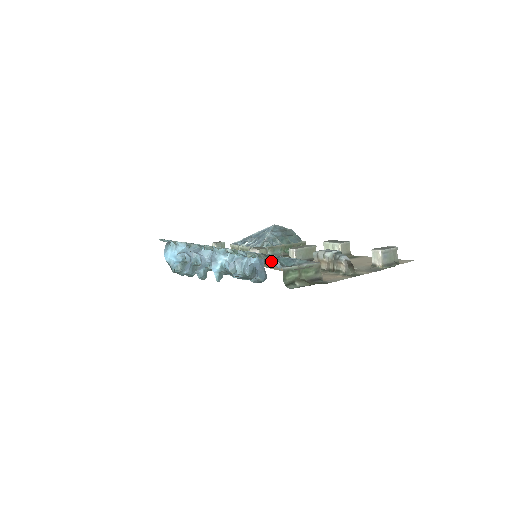
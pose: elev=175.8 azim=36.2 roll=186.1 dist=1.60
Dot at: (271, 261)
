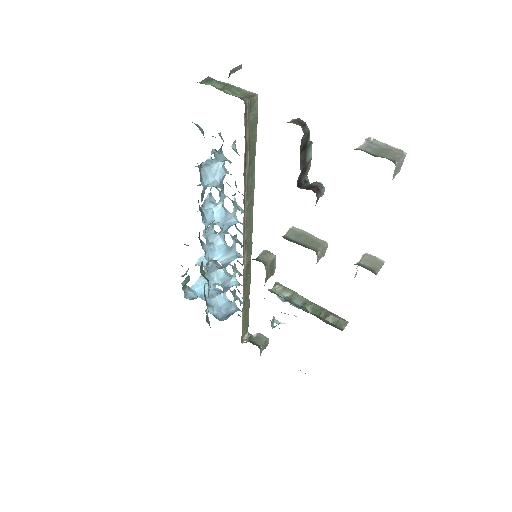
Dot at: occluded
